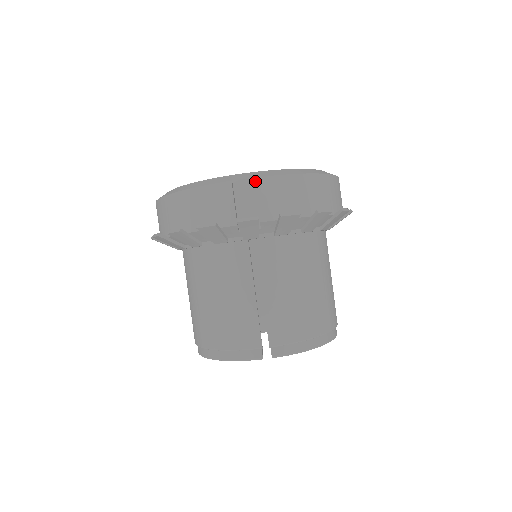
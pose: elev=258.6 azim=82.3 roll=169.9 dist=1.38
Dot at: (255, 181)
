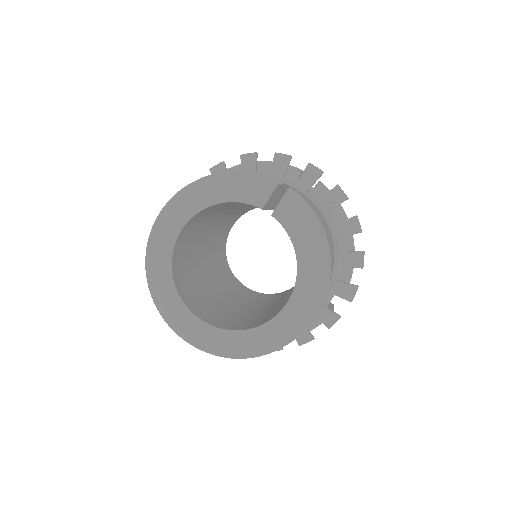
Dot at: occluded
